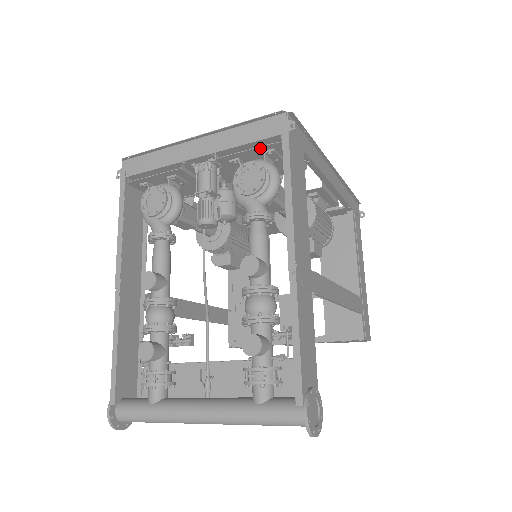
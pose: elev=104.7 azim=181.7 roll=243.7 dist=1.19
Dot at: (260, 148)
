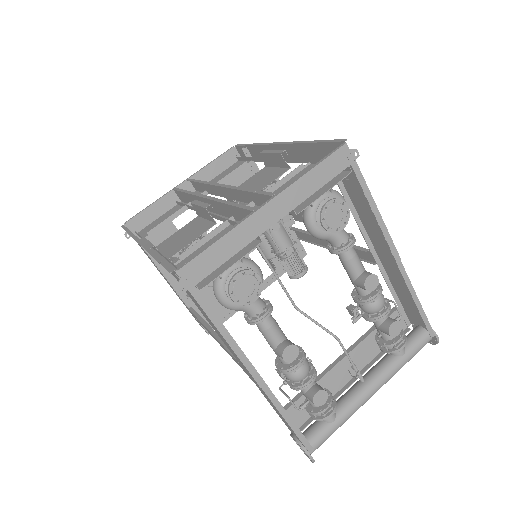
Dot at: (334, 185)
